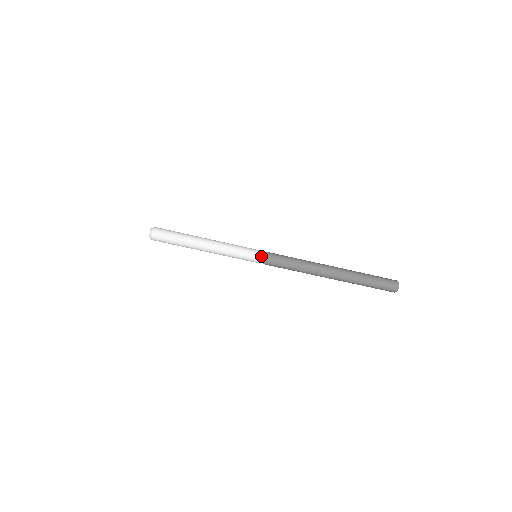
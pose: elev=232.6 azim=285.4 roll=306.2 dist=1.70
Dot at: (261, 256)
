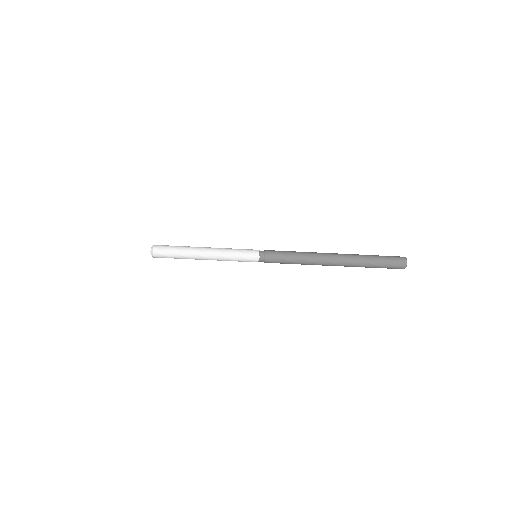
Dot at: (260, 252)
